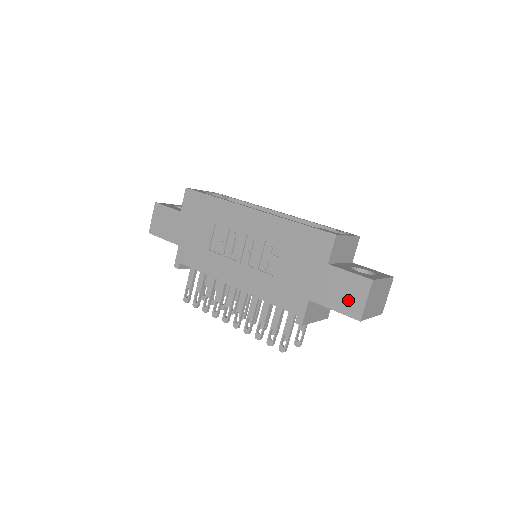
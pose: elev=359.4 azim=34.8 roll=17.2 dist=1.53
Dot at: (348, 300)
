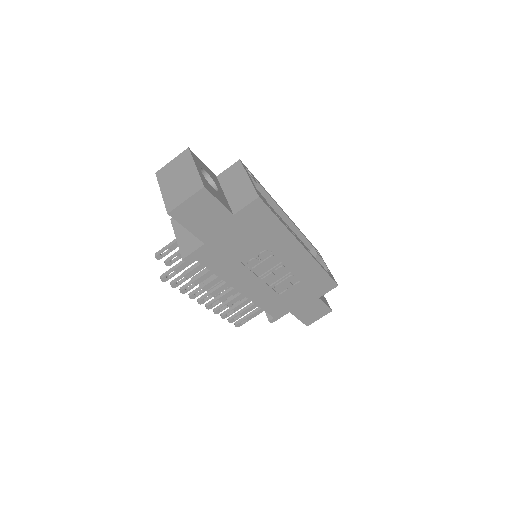
Dot at: (311, 317)
